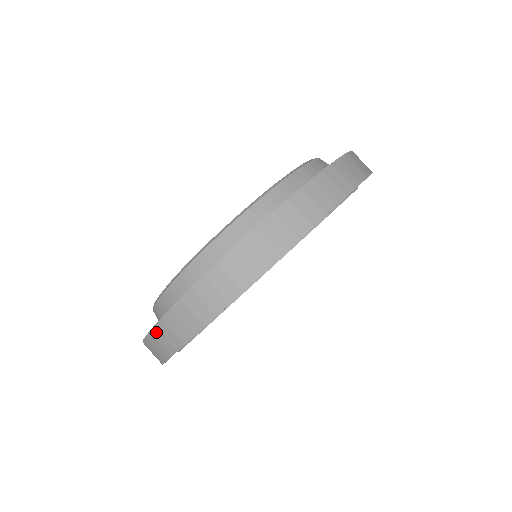
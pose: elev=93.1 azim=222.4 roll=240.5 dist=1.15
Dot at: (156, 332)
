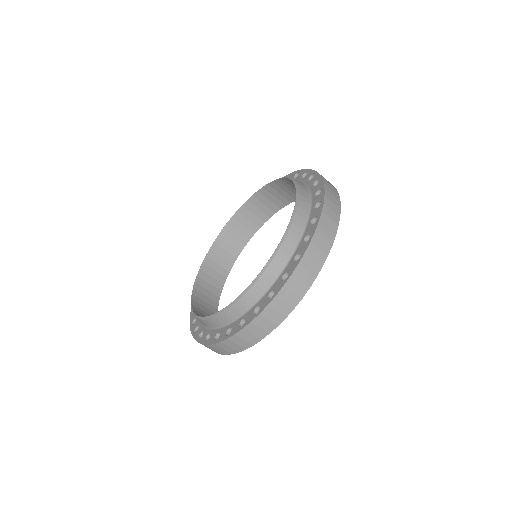
Dot at: occluded
